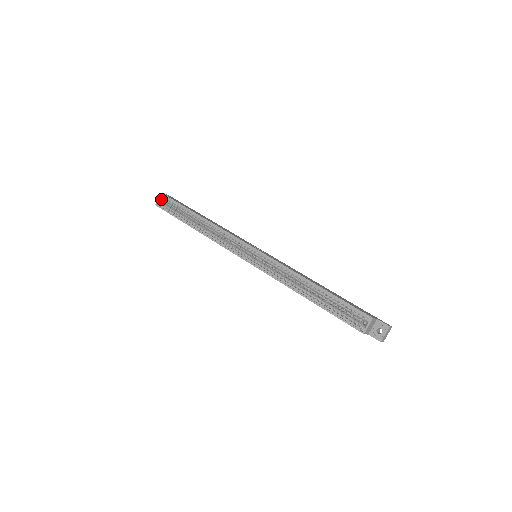
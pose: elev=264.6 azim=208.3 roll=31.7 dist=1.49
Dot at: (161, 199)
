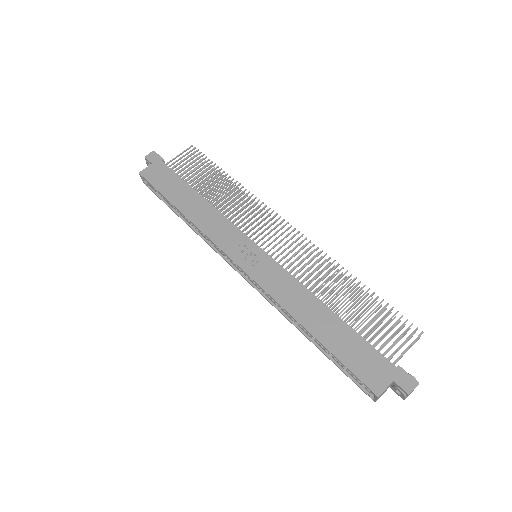
Dot at: occluded
